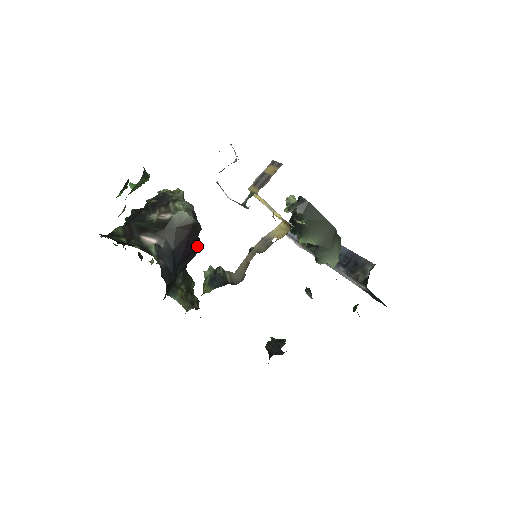
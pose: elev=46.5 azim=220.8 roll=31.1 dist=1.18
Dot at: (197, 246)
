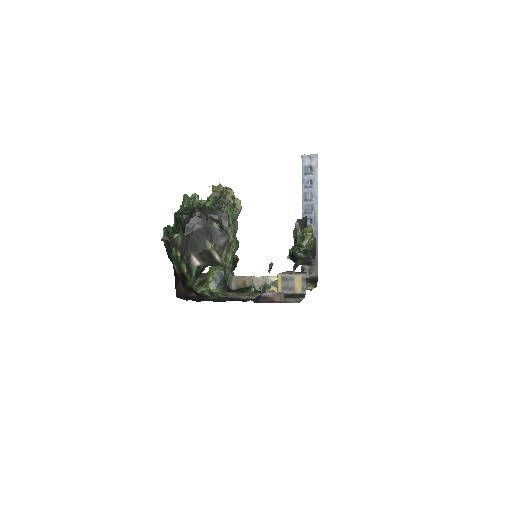
Dot at: occluded
